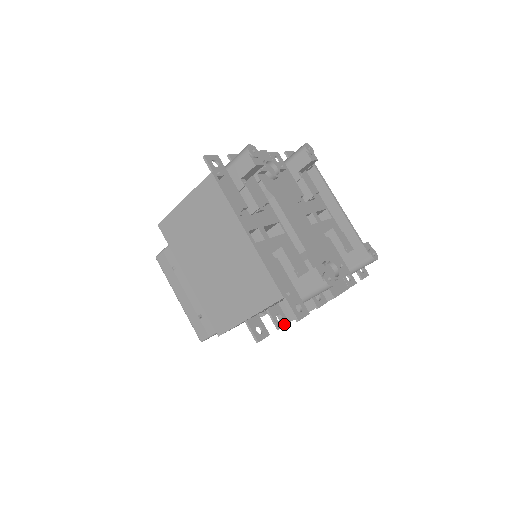
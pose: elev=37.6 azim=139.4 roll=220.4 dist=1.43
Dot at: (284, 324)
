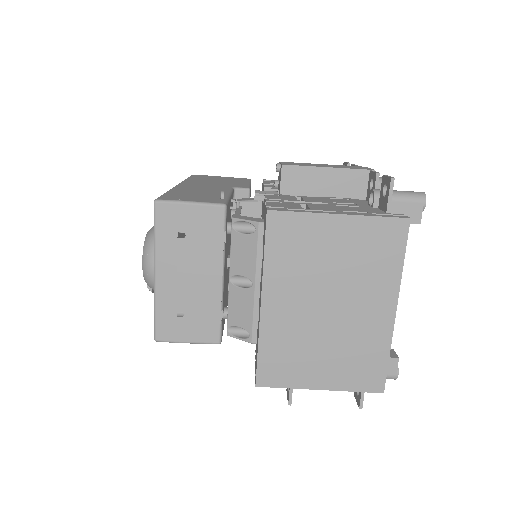
Dot at: occluded
